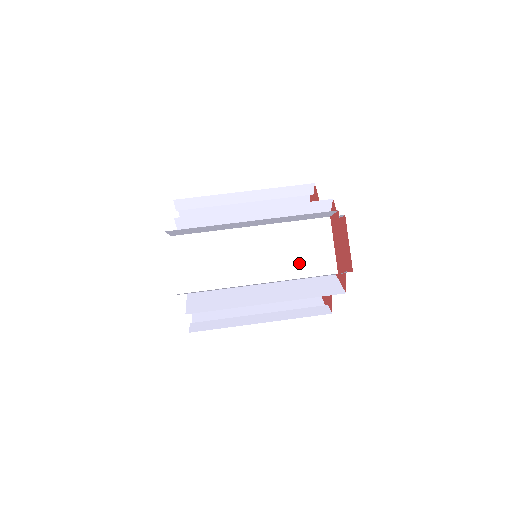
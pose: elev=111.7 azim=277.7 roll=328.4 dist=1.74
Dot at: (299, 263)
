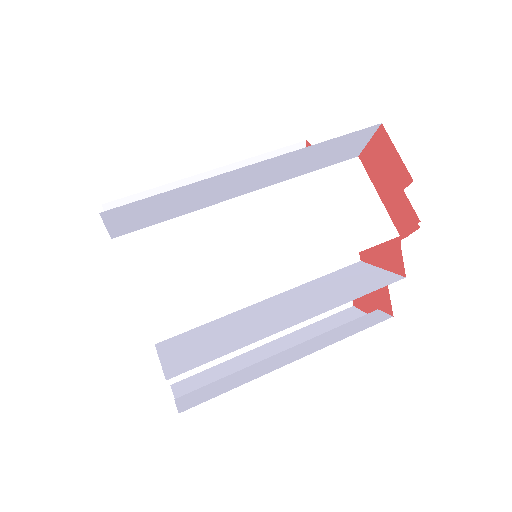
Dot at: (337, 234)
